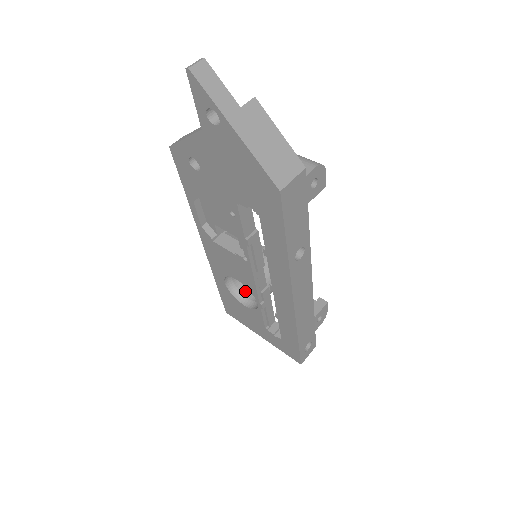
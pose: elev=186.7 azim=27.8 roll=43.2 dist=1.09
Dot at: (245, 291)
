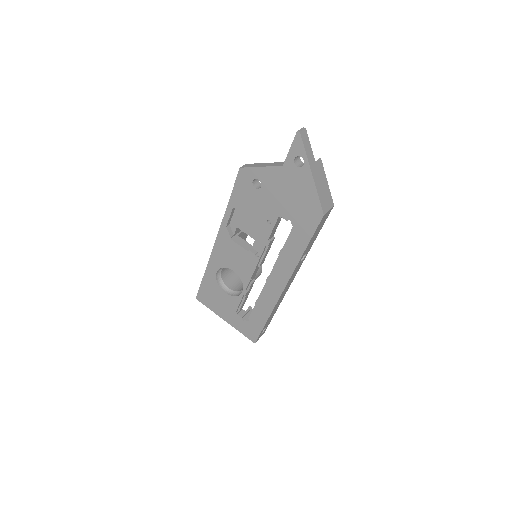
Dot at: (226, 282)
